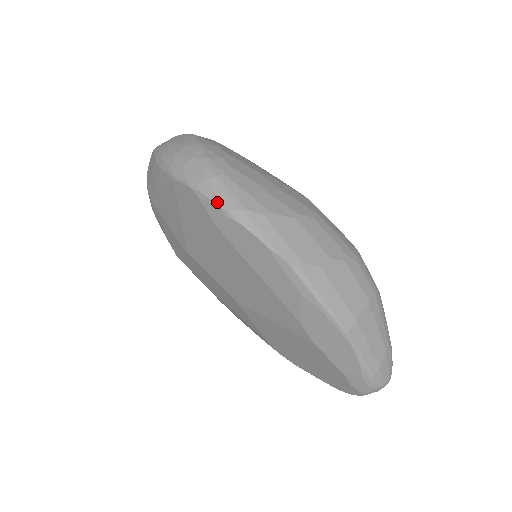
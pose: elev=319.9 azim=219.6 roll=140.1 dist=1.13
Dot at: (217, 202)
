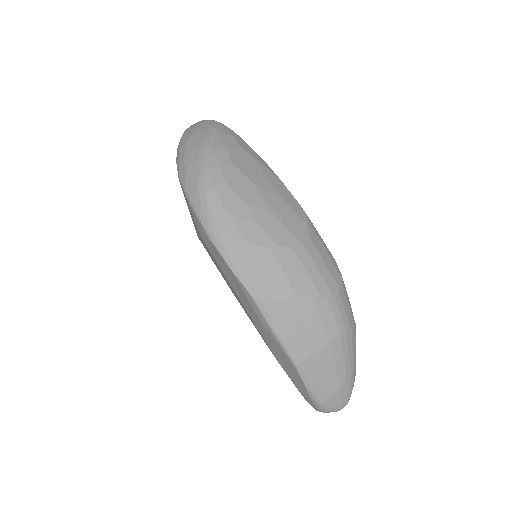
Dot at: (200, 219)
